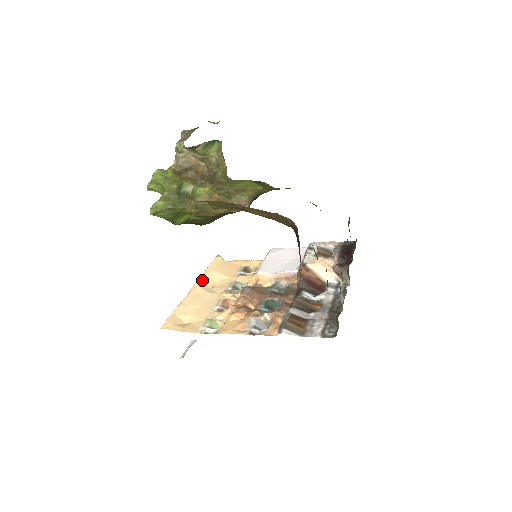
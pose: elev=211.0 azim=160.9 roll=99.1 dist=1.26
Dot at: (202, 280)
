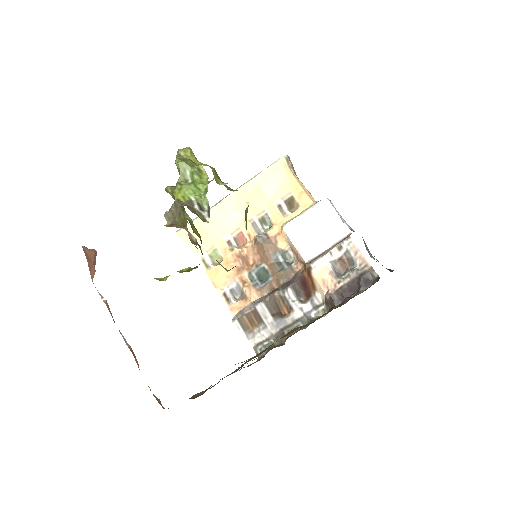
Dot at: (243, 190)
